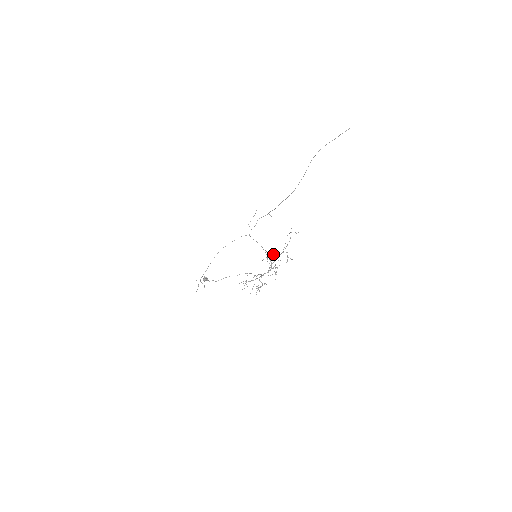
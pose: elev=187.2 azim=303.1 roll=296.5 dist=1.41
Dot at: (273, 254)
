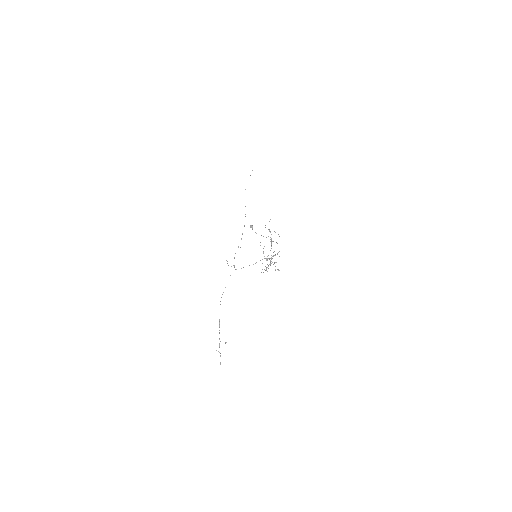
Dot at: occluded
